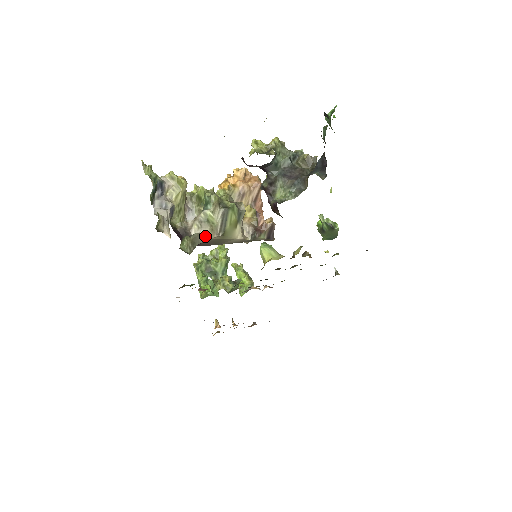
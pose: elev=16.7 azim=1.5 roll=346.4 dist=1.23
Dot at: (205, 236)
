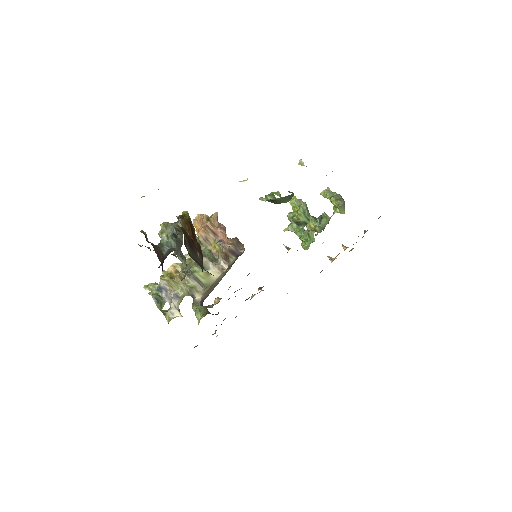
Dot at: (198, 296)
